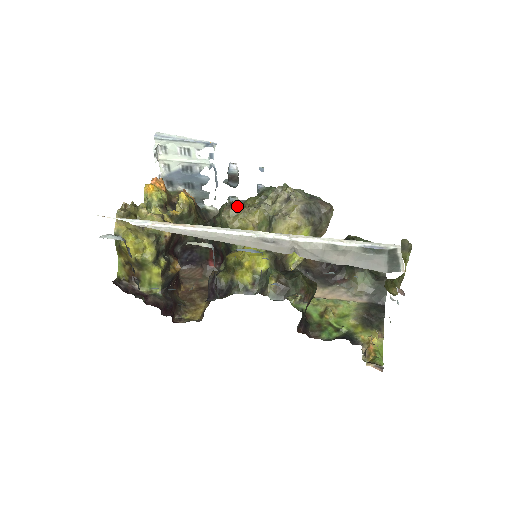
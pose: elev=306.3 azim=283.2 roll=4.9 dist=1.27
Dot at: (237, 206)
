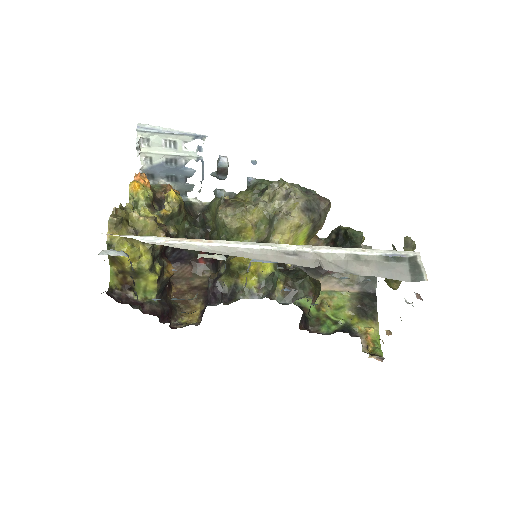
Dot at: (232, 204)
